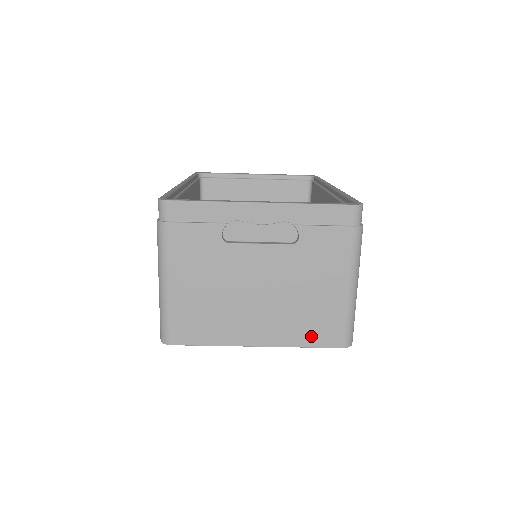
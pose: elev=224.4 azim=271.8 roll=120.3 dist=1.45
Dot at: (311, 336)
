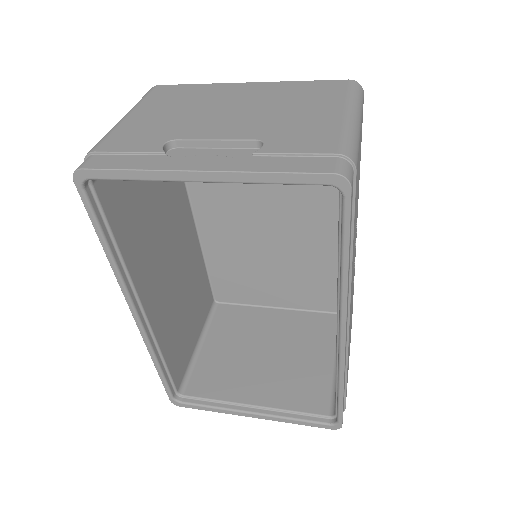
Dot at: occluded
